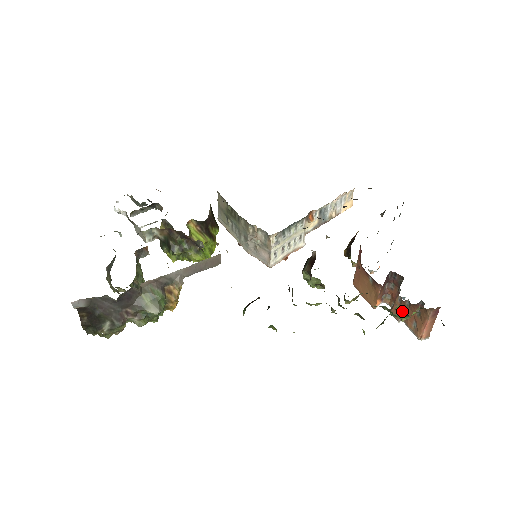
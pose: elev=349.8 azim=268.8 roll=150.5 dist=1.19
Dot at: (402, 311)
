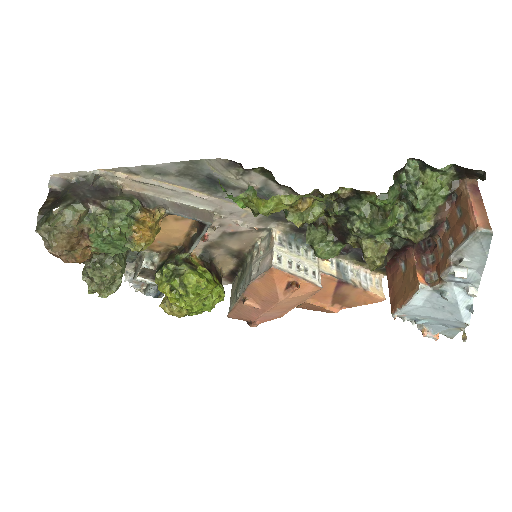
Dot at: (416, 166)
